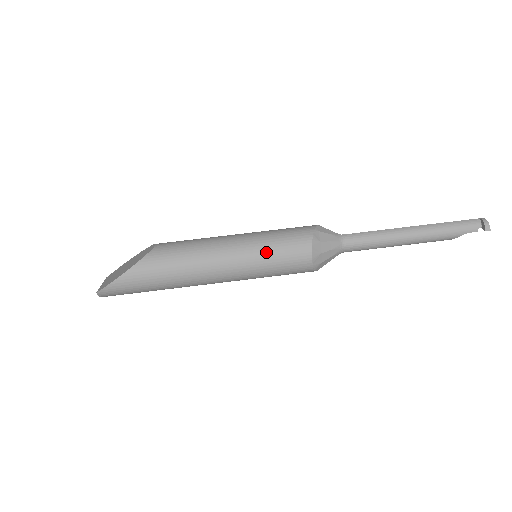
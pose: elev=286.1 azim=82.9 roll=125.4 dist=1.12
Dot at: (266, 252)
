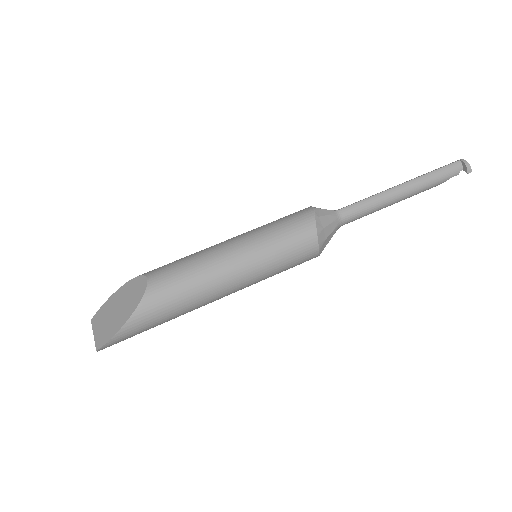
Dot at: (273, 256)
